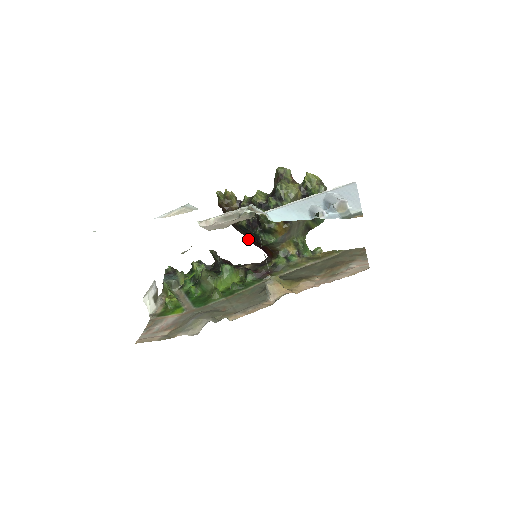
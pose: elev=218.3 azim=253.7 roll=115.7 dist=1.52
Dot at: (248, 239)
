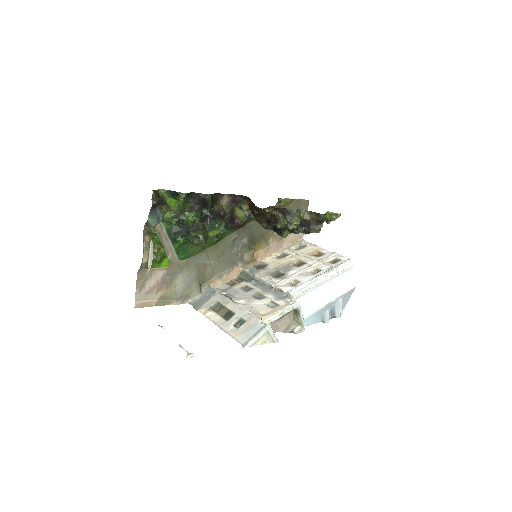
Dot at: occluded
